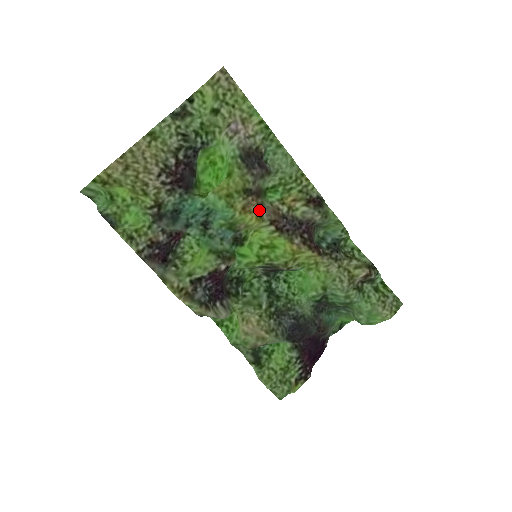
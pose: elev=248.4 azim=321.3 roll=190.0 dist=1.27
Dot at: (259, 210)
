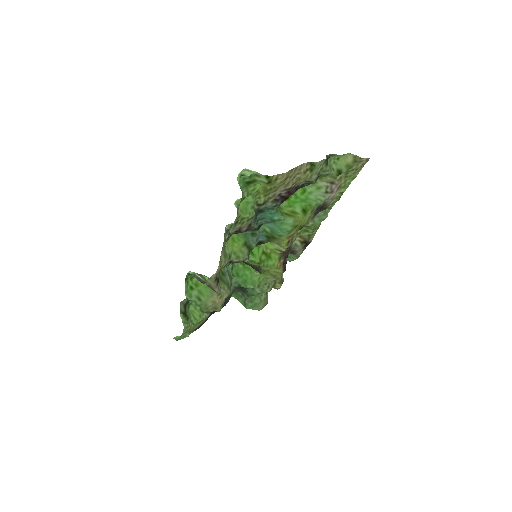
Dot at: (291, 237)
